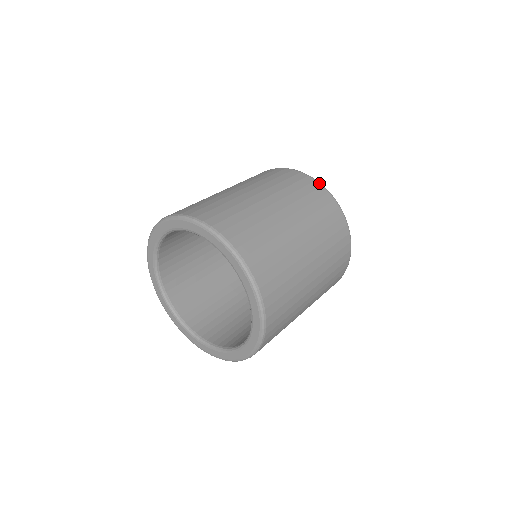
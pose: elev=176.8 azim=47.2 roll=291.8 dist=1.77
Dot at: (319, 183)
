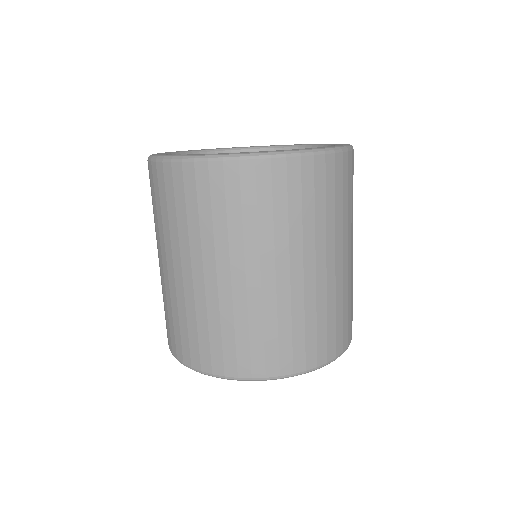
Dot at: occluded
